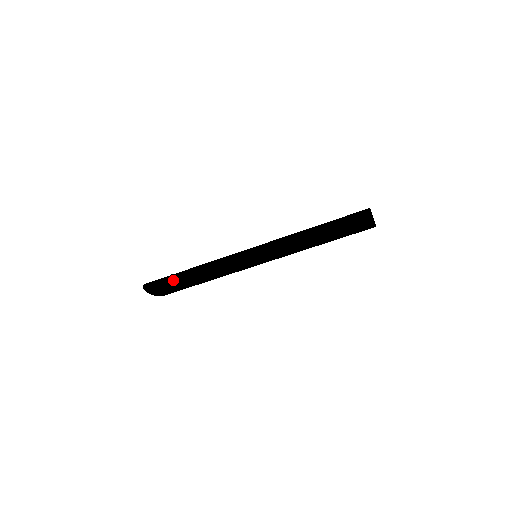
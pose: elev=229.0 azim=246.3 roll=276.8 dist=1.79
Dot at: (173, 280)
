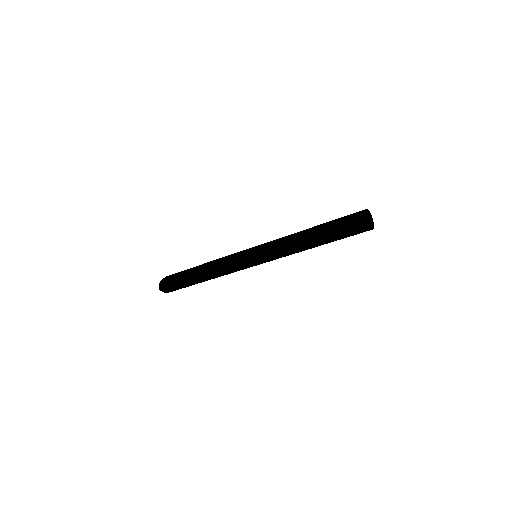
Dot at: (187, 285)
